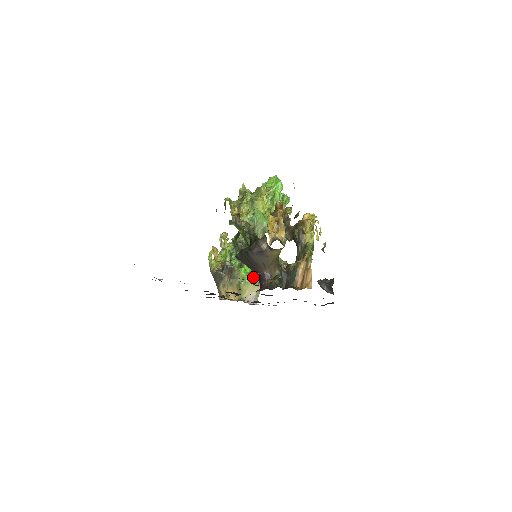
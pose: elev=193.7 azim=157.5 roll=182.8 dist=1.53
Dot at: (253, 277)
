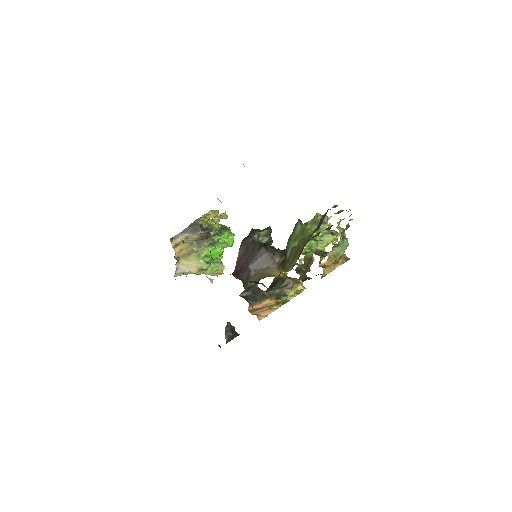
Dot at: (206, 261)
